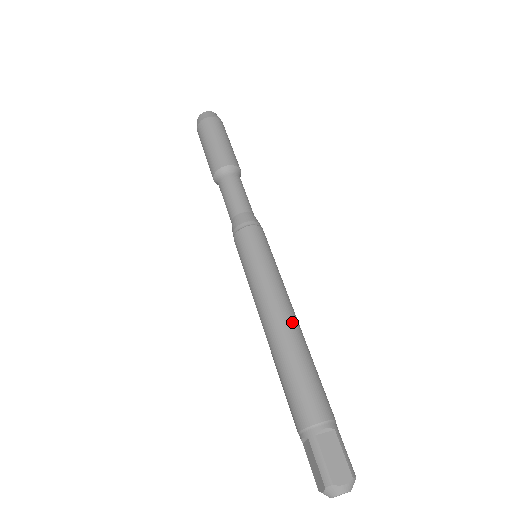
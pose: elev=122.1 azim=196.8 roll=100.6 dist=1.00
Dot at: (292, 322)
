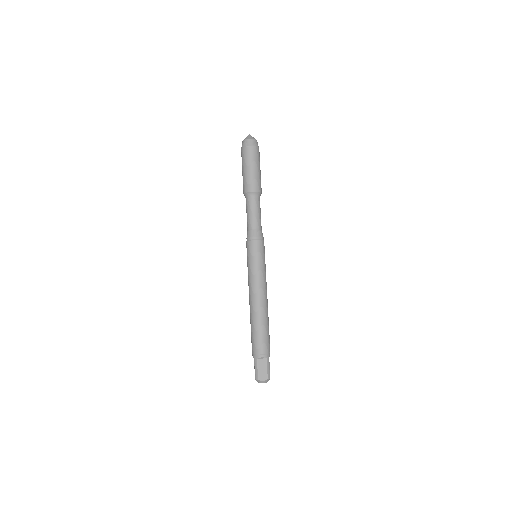
Dot at: (262, 303)
